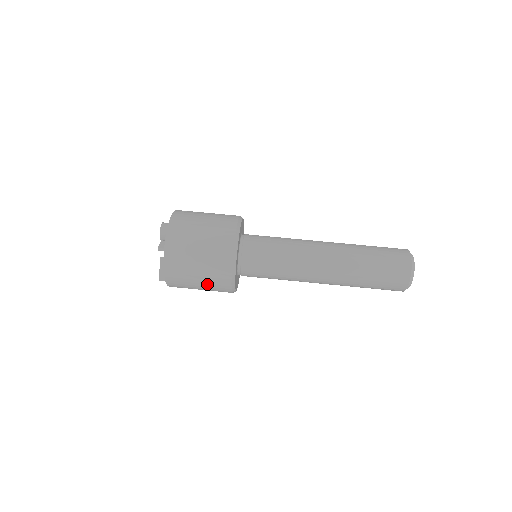
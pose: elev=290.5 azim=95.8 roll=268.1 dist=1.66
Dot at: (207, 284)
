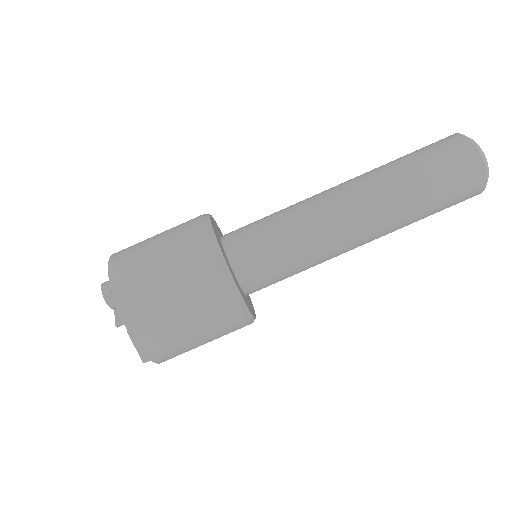
Dot at: (212, 334)
